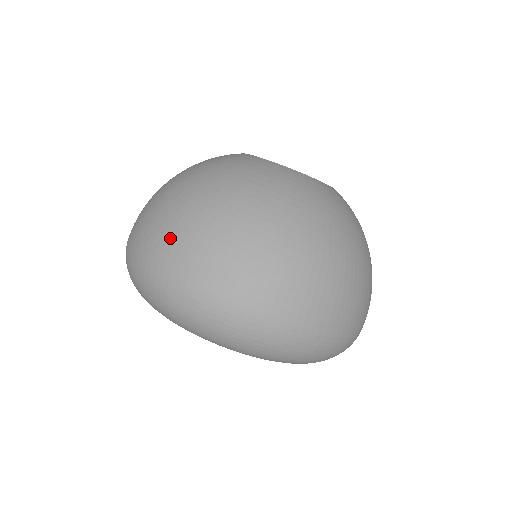
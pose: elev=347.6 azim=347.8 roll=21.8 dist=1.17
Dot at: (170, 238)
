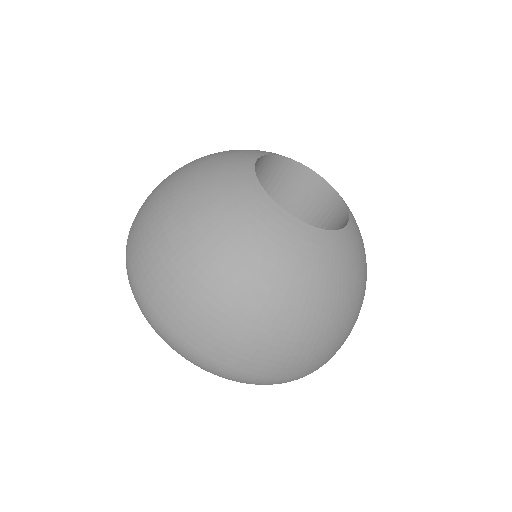
Dot at: (214, 335)
